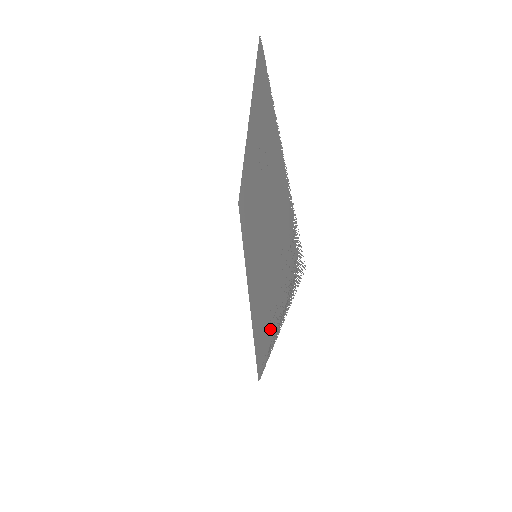
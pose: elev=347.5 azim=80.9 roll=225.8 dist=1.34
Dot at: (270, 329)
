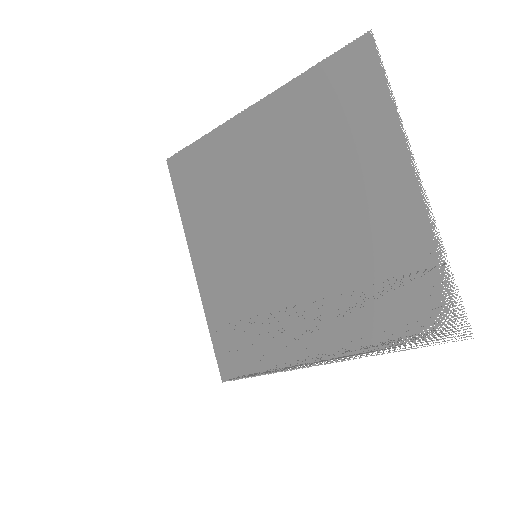
Dot at: (304, 348)
